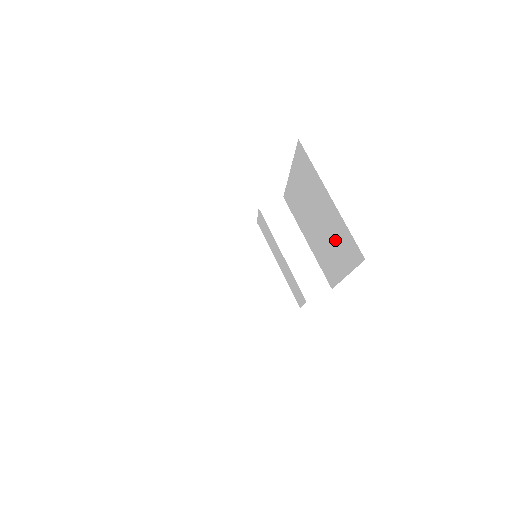
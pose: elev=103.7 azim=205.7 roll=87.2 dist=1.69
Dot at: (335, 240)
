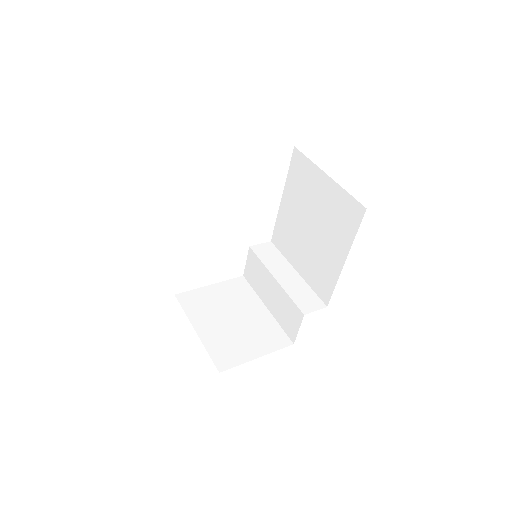
Dot at: (332, 225)
